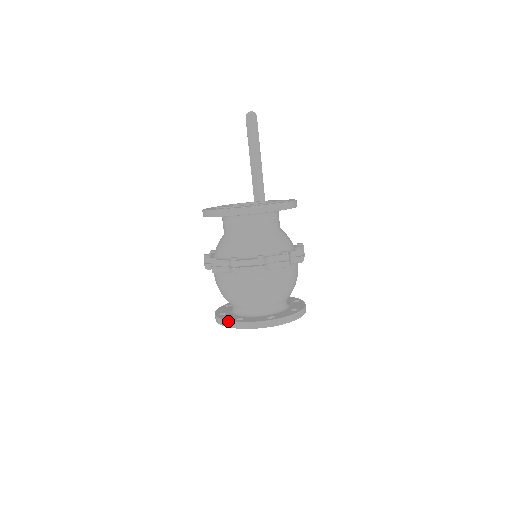
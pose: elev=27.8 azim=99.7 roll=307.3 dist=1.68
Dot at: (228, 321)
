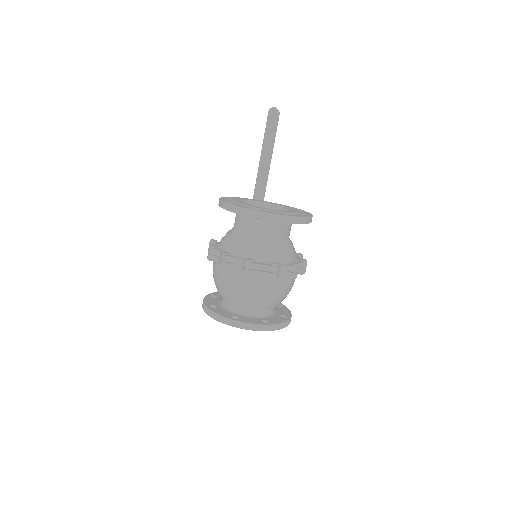
Dot at: (224, 317)
